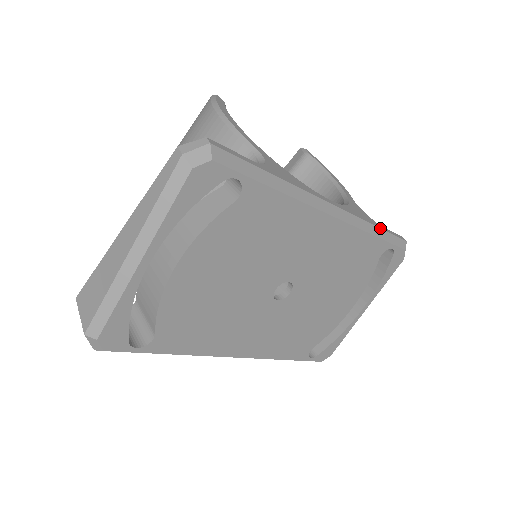
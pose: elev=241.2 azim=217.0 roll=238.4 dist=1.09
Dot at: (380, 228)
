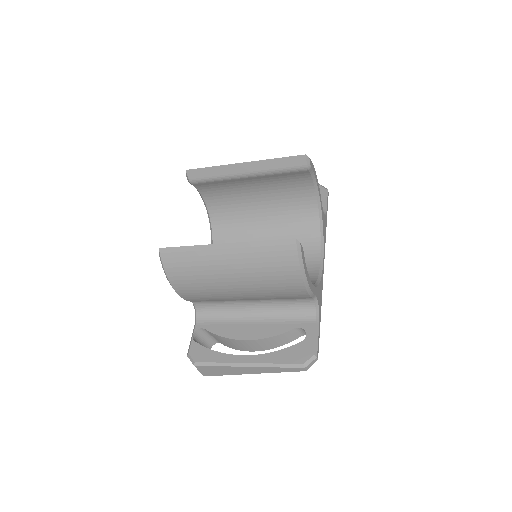
Dot at: occluded
